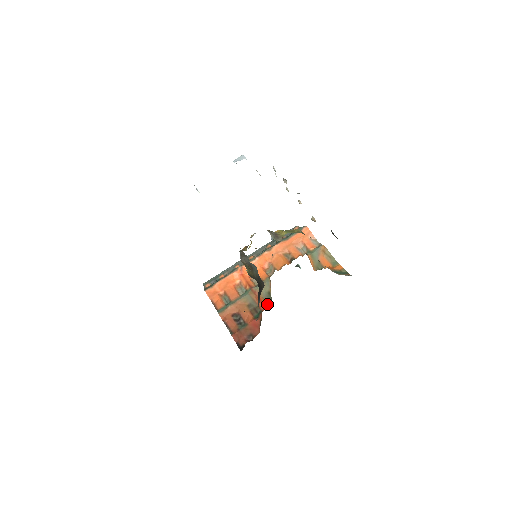
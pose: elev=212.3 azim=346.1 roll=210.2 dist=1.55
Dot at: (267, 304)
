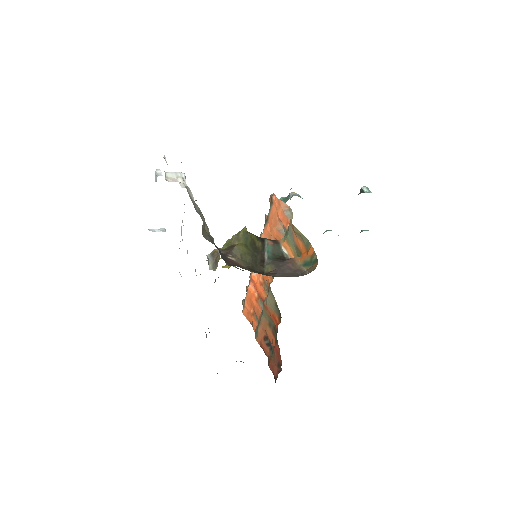
Dot at: (279, 321)
